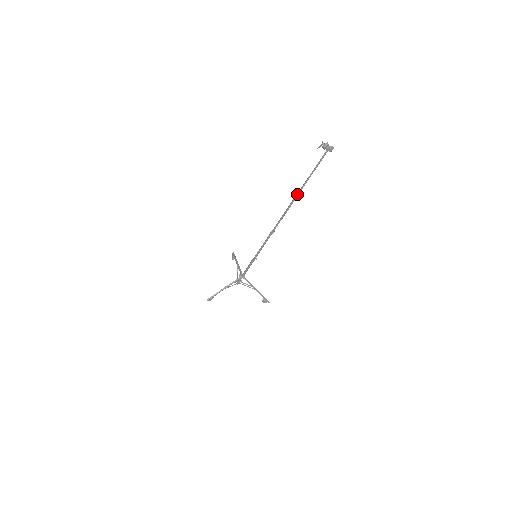
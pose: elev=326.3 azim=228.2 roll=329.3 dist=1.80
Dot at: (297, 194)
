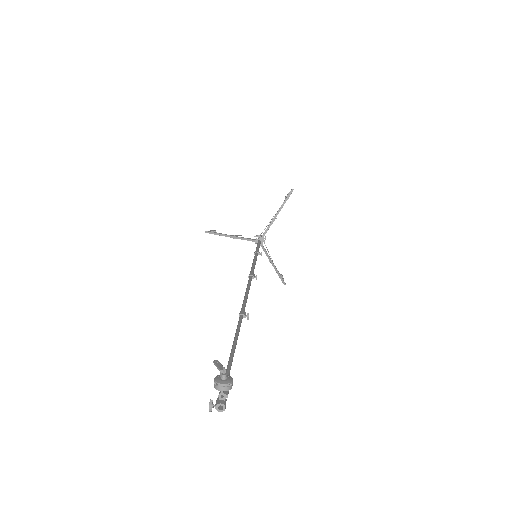
Dot at: (239, 317)
